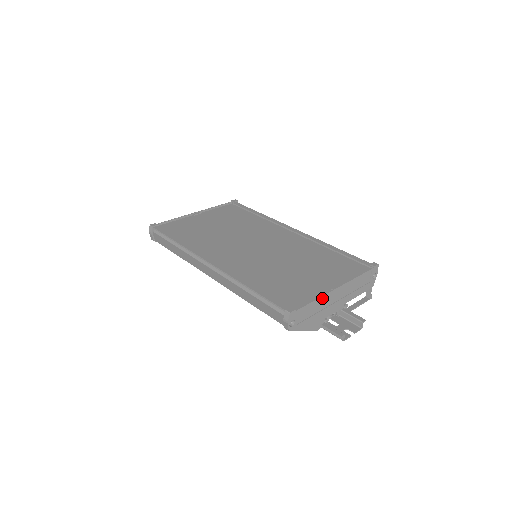
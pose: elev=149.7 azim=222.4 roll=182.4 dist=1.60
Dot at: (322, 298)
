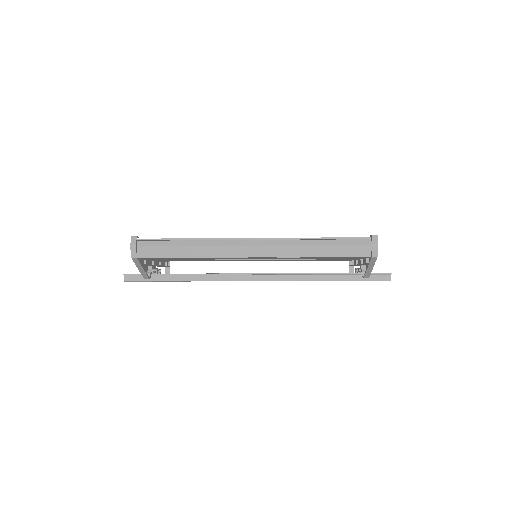
Dot at: occluded
